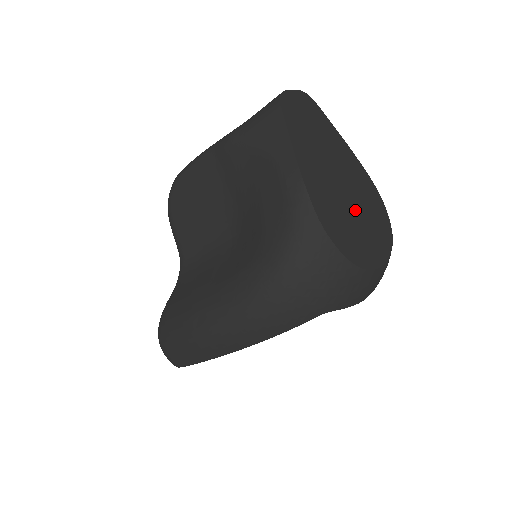
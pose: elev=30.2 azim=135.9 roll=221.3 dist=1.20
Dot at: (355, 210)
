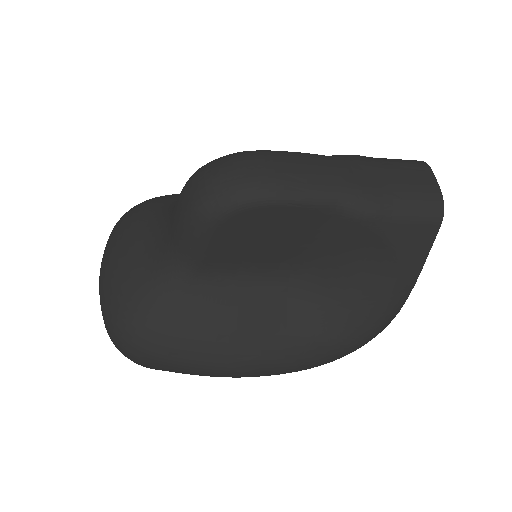
Dot at: occluded
